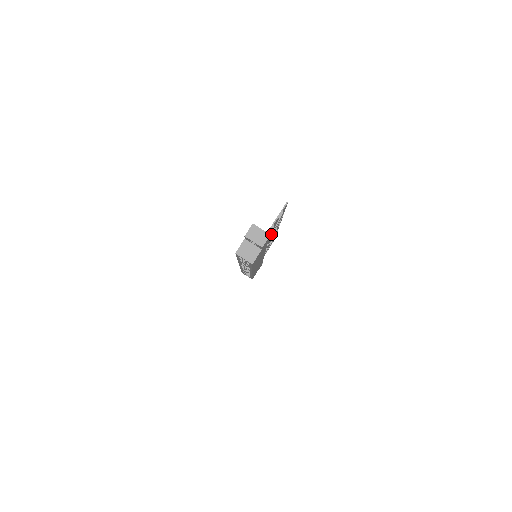
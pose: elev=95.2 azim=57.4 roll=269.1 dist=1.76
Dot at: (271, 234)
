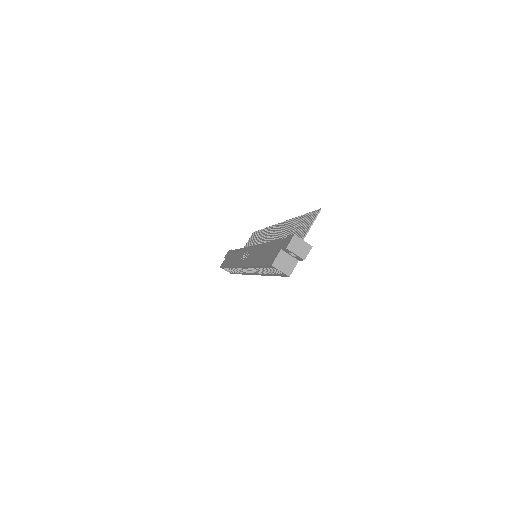
Dot at: (284, 237)
